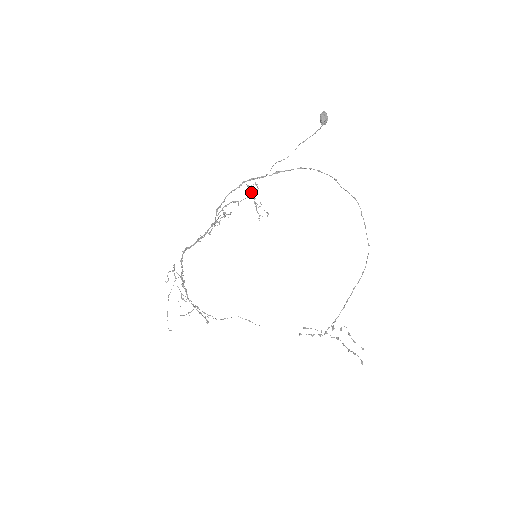
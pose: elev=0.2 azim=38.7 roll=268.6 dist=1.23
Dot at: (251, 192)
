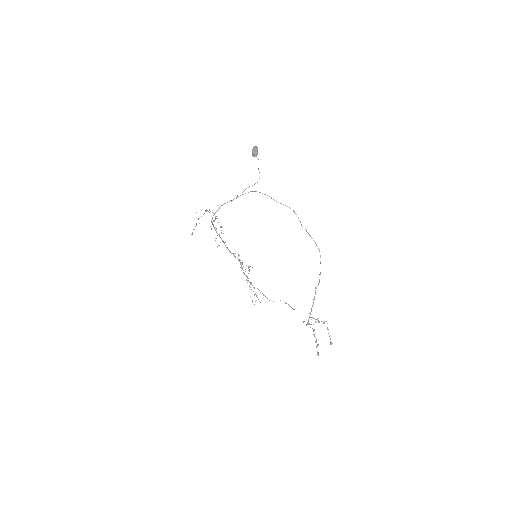
Dot at: (201, 216)
